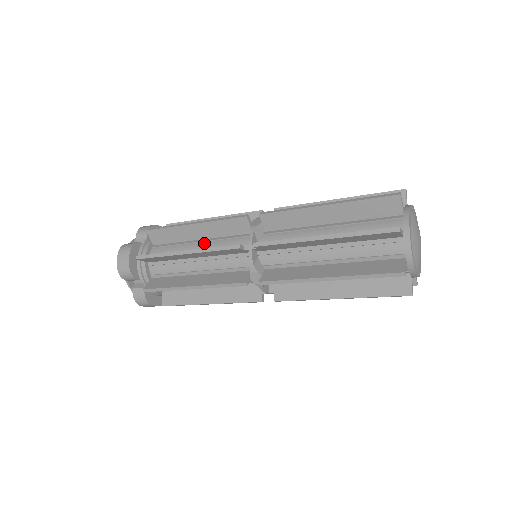
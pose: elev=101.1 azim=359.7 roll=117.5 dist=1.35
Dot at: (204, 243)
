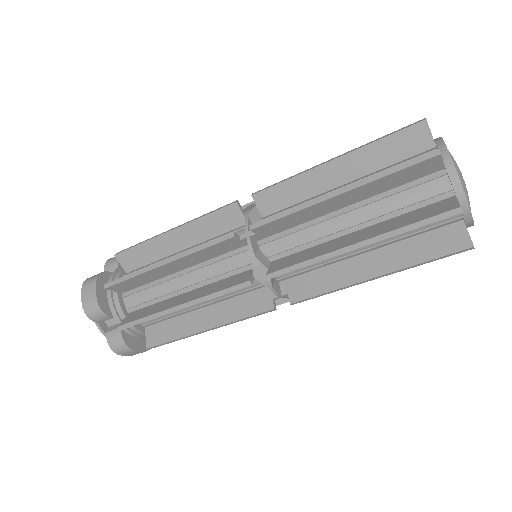
Dot at: occluded
